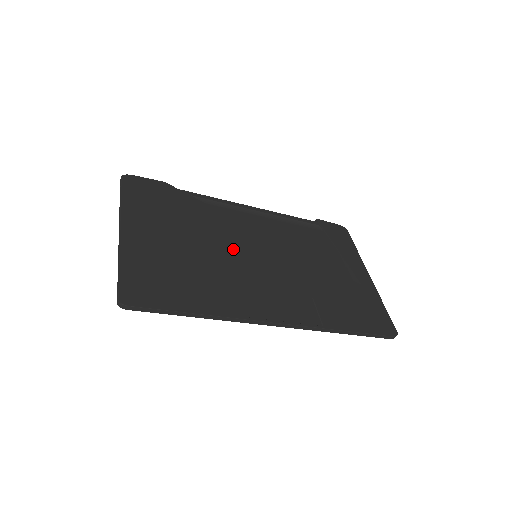
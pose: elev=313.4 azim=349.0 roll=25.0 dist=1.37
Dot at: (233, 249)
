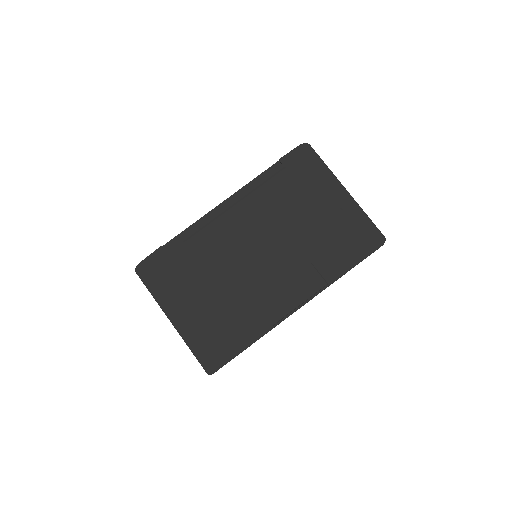
Dot at: (239, 269)
